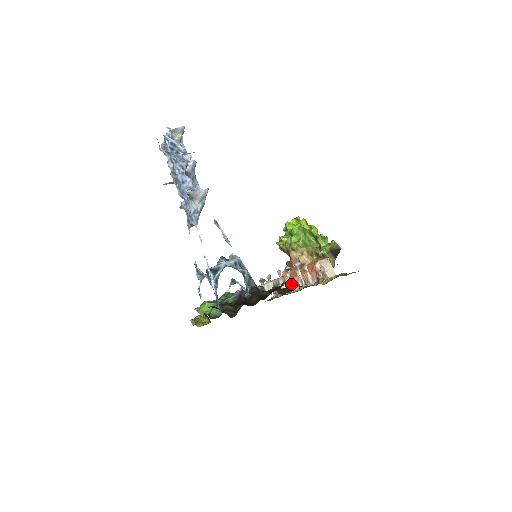
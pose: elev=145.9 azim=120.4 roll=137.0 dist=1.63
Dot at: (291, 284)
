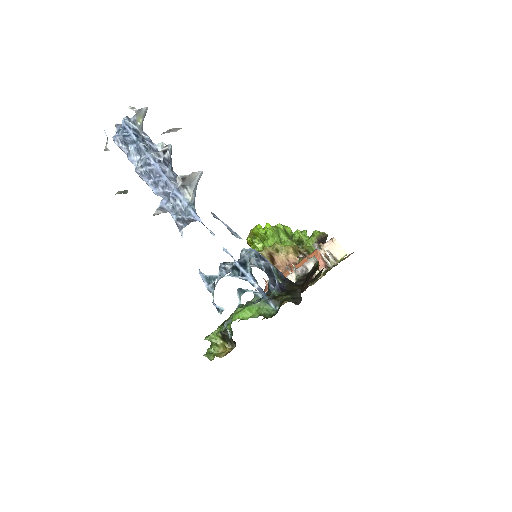
Dot at: occluded
